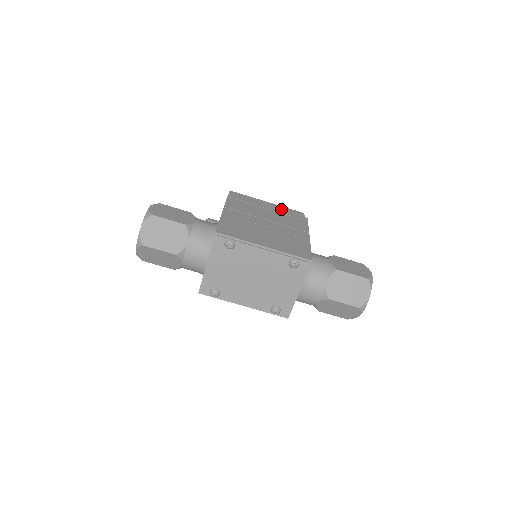
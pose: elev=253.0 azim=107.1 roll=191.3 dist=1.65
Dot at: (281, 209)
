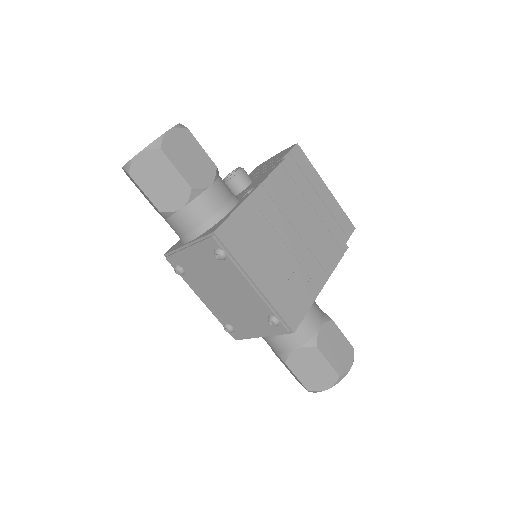
Dot at: (334, 209)
